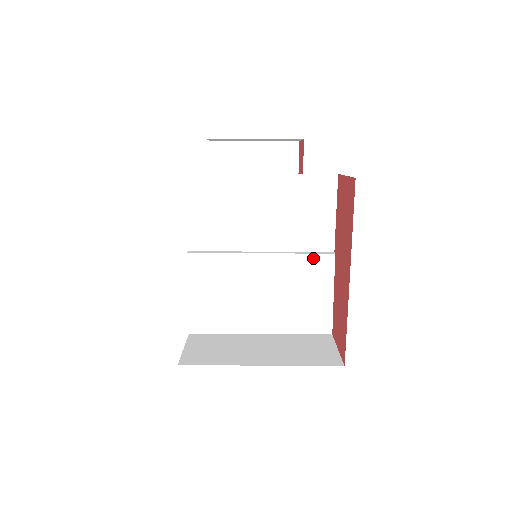
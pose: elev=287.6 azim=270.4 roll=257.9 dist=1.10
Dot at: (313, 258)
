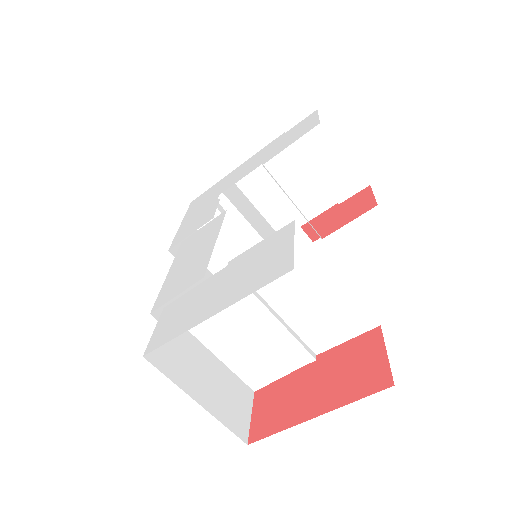
Dot at: (301, 349)
